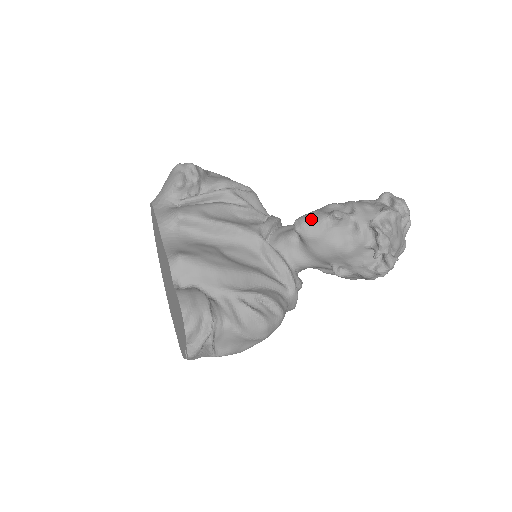
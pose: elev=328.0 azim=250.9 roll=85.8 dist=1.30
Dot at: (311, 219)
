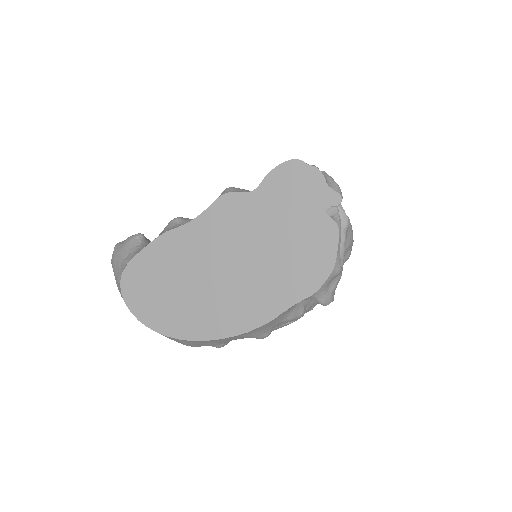
Dot at: occluded
